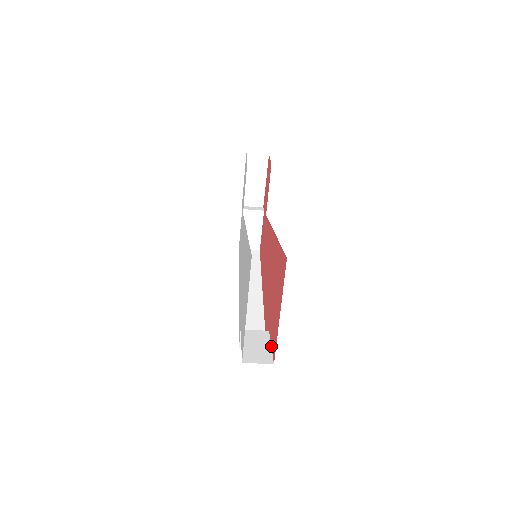
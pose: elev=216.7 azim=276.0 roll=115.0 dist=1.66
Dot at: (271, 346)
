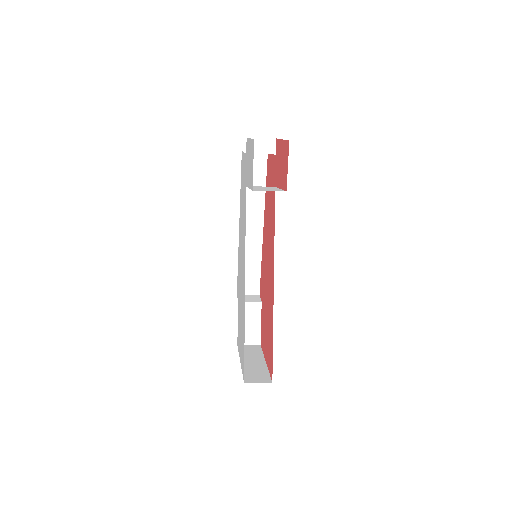
Dot at: (261, 324)
